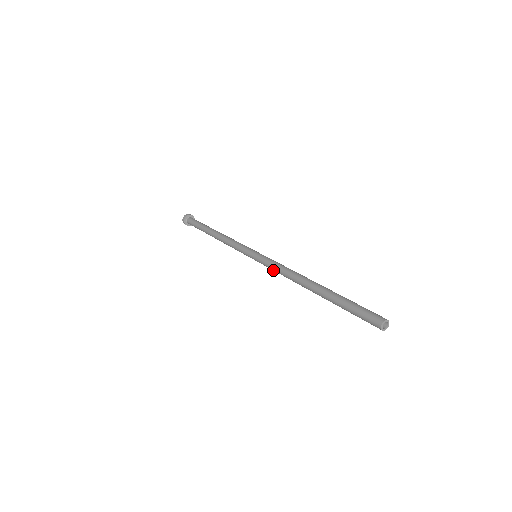
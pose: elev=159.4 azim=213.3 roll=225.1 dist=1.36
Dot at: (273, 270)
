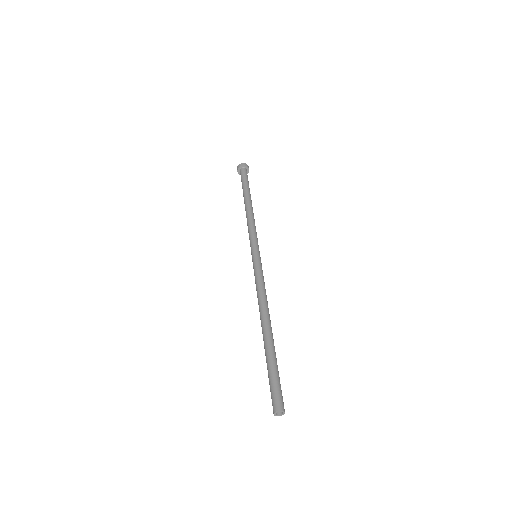
Dot at: occluded
